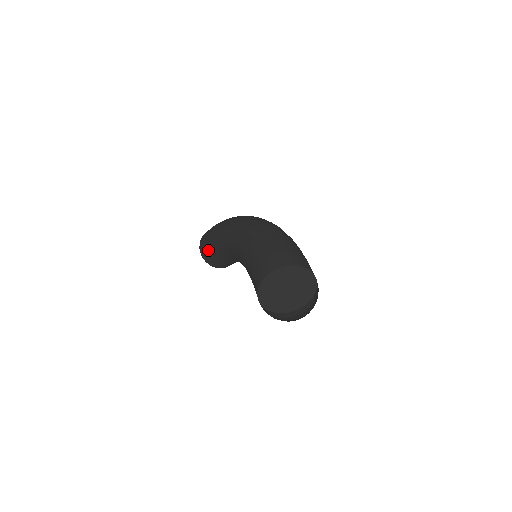
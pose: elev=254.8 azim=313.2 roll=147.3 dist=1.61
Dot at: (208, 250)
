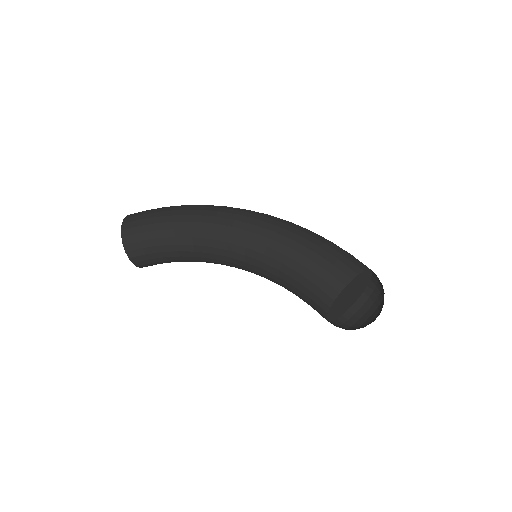
Dot at: (148, 241)
